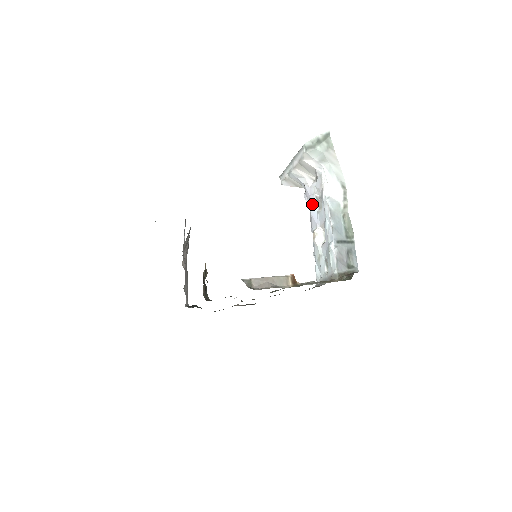
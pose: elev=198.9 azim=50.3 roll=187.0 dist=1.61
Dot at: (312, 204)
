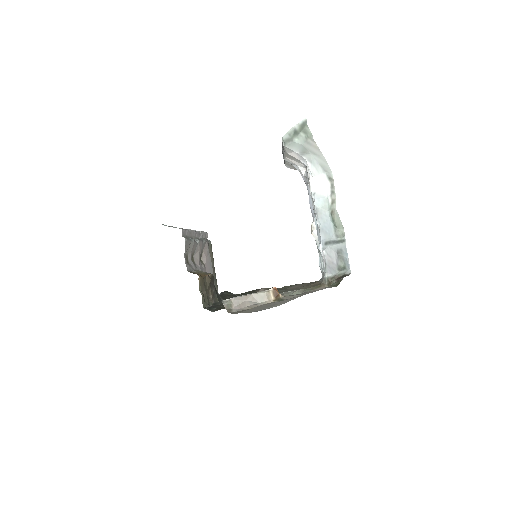
Dot at: (308, 193)
